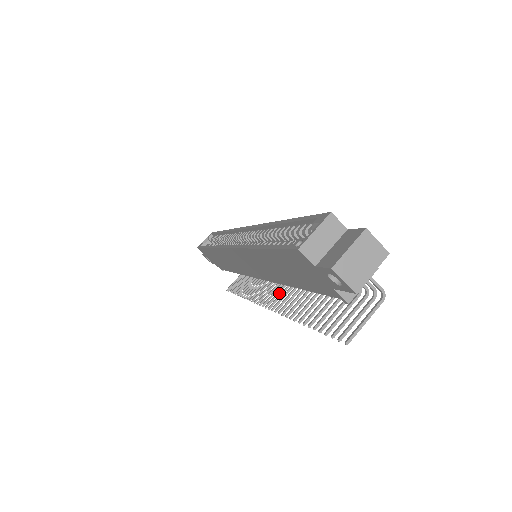
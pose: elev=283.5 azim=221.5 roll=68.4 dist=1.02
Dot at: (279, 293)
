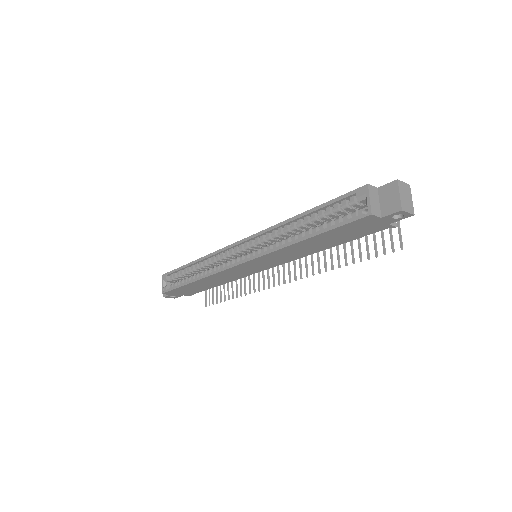
Dot at: (284, 268)
